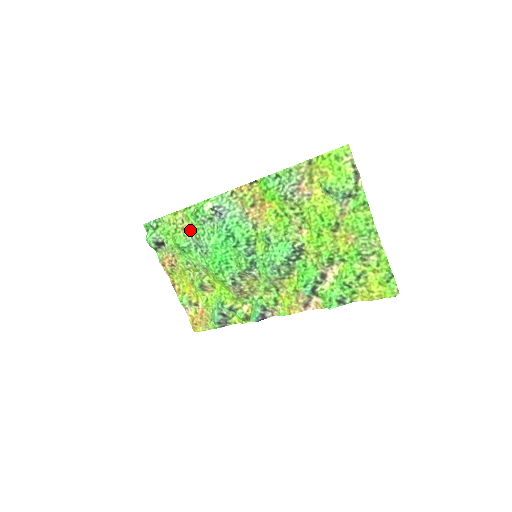
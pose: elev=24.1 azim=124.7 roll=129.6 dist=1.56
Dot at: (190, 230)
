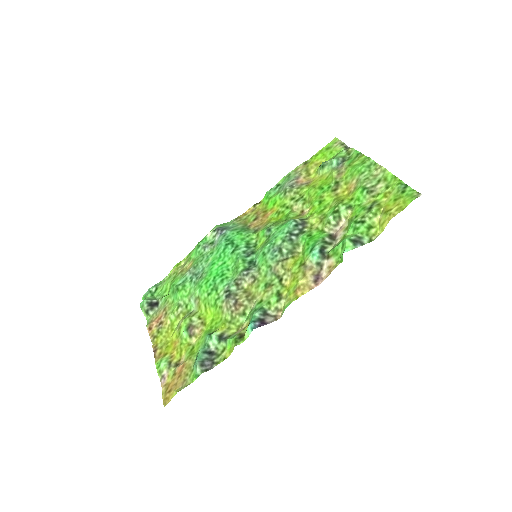
Dot at: (189, 267)
